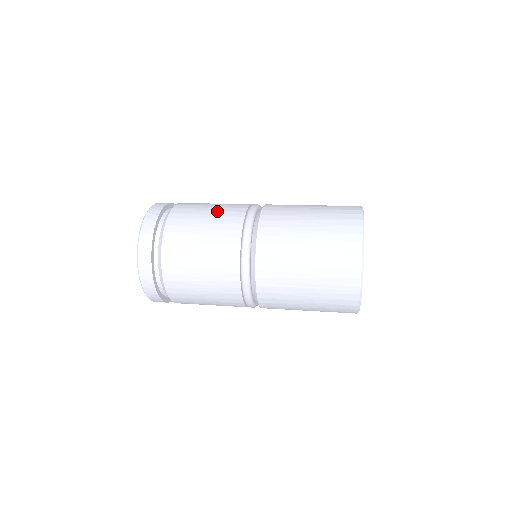
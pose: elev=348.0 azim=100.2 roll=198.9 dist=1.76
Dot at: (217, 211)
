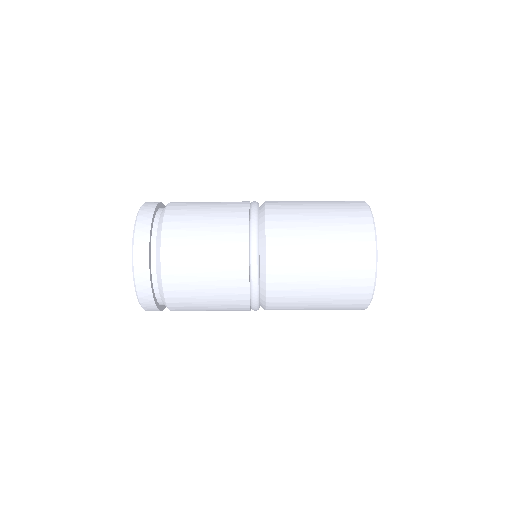
Dot at: occluded
